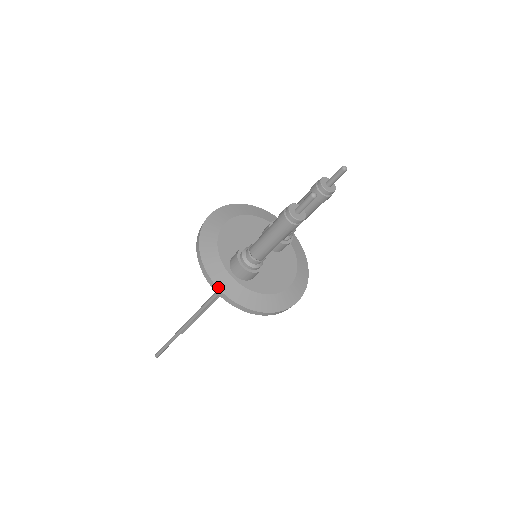
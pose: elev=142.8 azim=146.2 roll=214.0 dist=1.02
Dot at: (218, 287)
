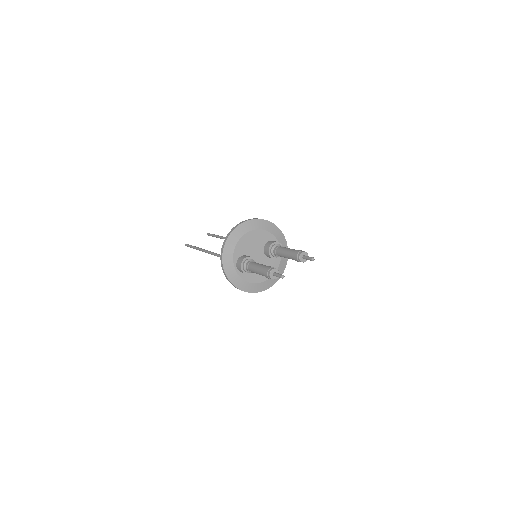
Dot at: (225, 272)
